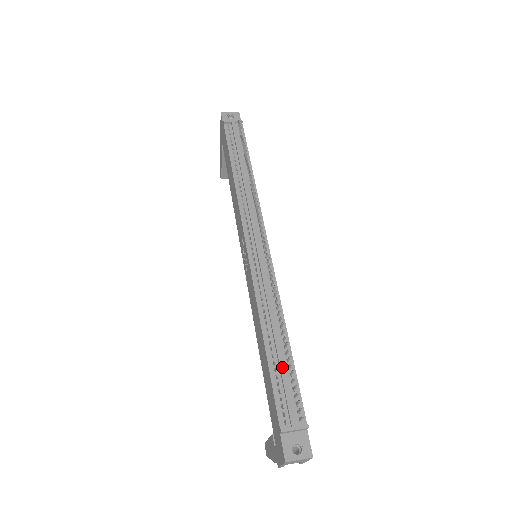
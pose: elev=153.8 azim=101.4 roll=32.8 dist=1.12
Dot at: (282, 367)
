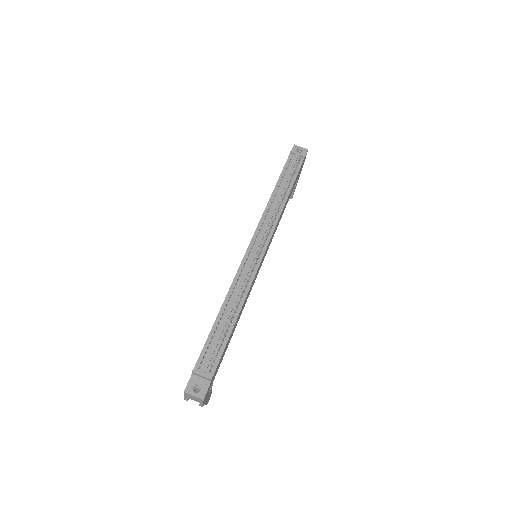
Dot at: (220, 333)
